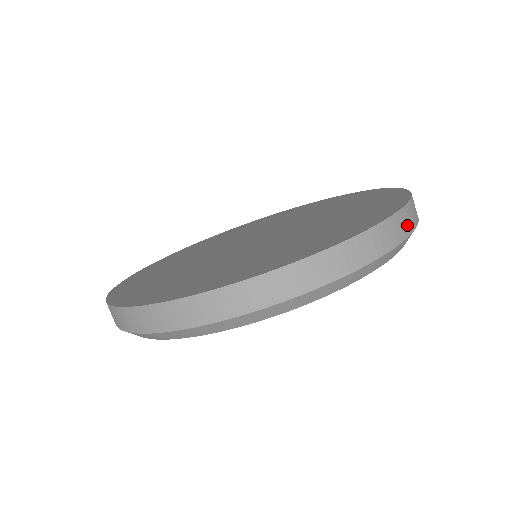
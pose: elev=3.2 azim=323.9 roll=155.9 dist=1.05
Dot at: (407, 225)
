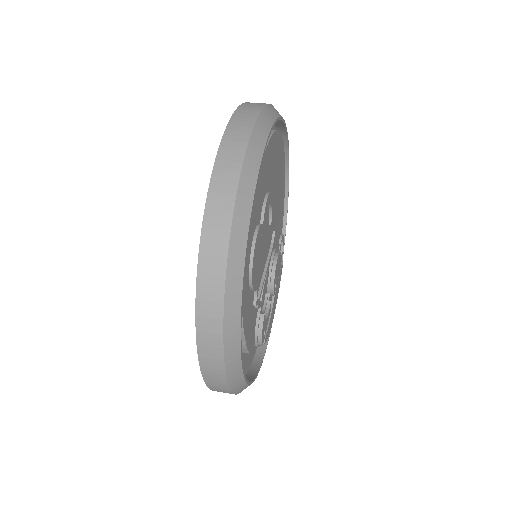
Dot at: (255, 106)
